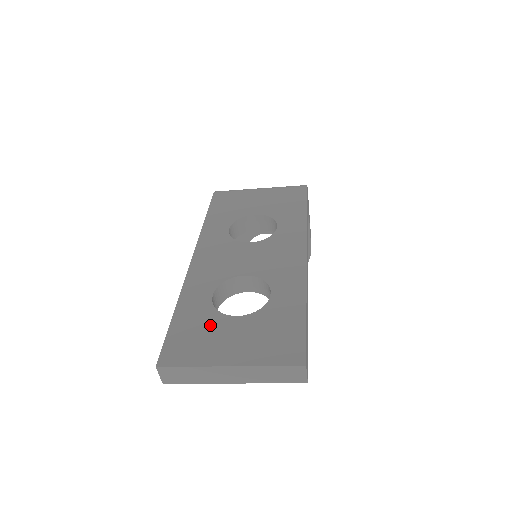
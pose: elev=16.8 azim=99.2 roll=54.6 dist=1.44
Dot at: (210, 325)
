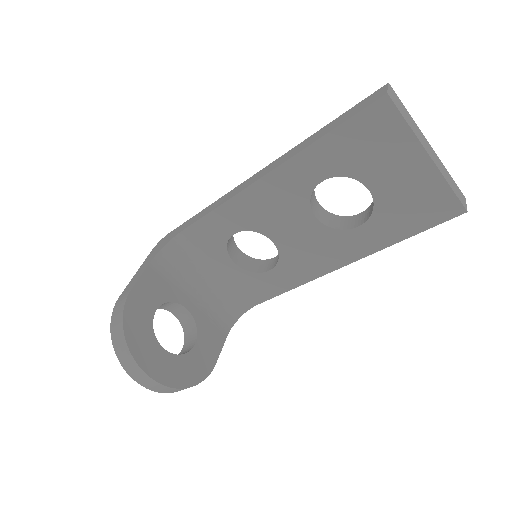
Dot at: occluded
